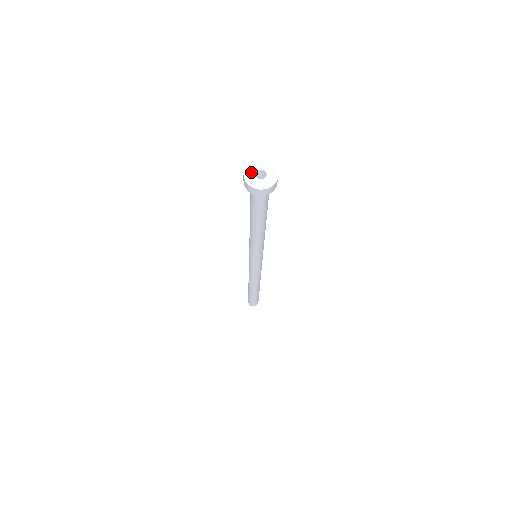
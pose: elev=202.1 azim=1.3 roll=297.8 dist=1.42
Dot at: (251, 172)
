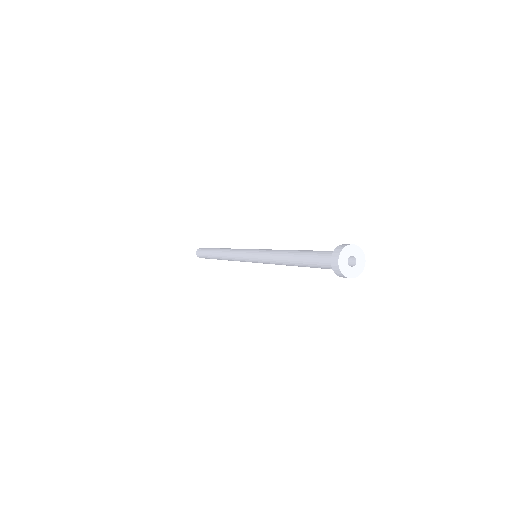
Dot at: (346, 255)
